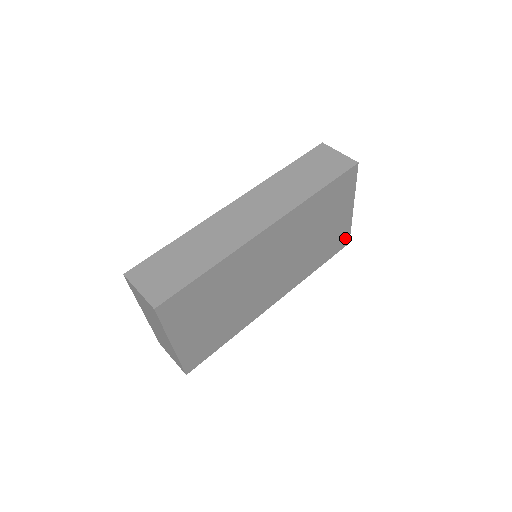
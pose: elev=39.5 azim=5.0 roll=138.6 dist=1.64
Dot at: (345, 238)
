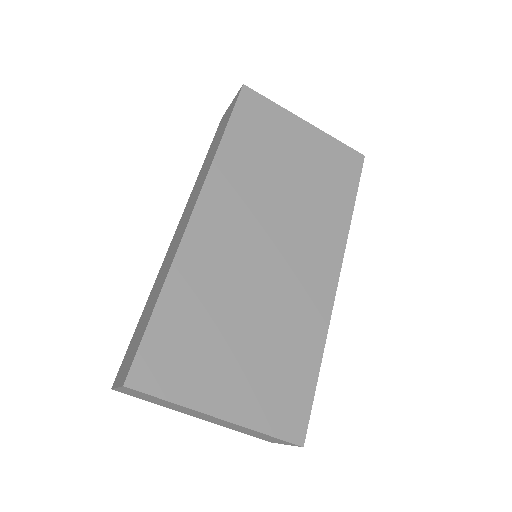
Dot at: (348, 155)
